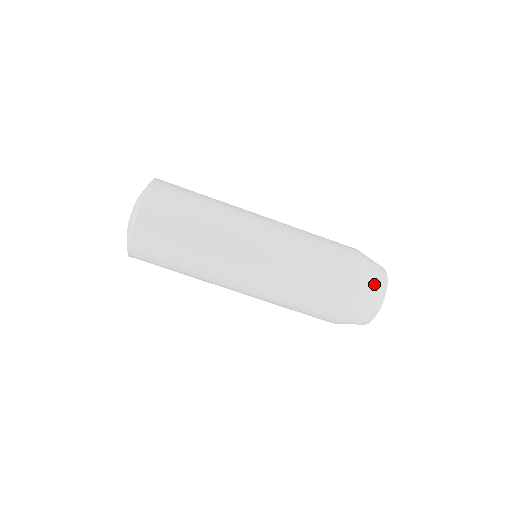
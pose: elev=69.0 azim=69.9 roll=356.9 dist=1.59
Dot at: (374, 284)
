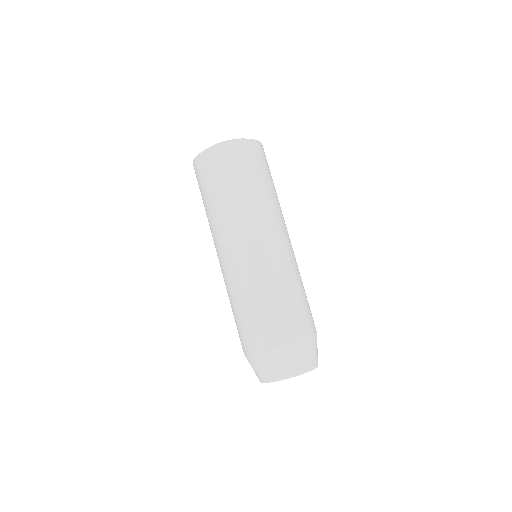
Dot at: (317, 349)
